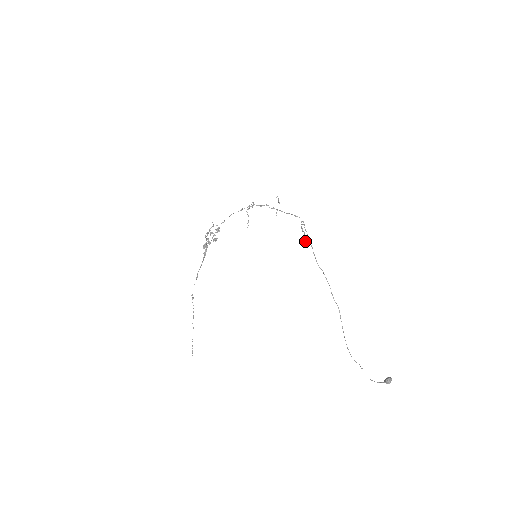
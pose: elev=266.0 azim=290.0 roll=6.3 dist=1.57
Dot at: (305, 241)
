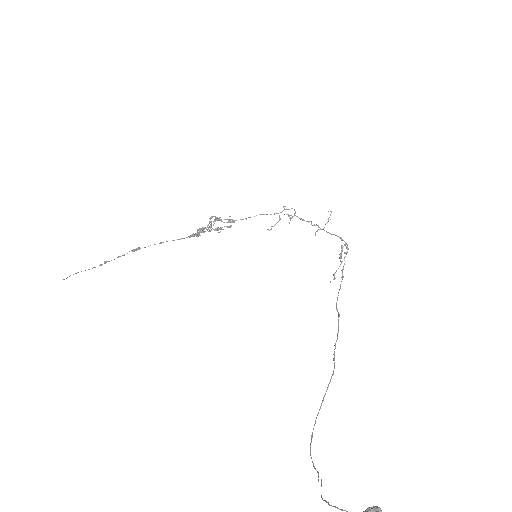
Dot at: occluded
